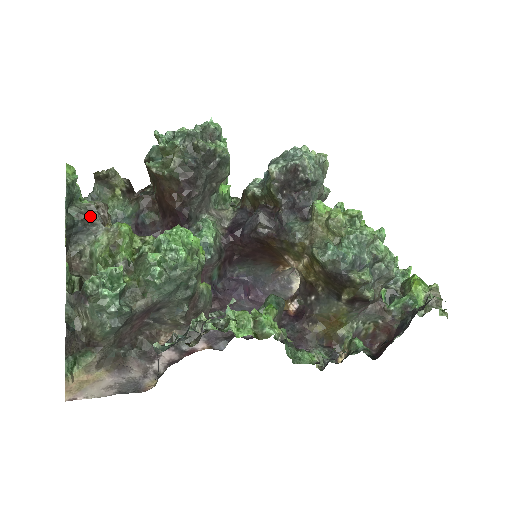
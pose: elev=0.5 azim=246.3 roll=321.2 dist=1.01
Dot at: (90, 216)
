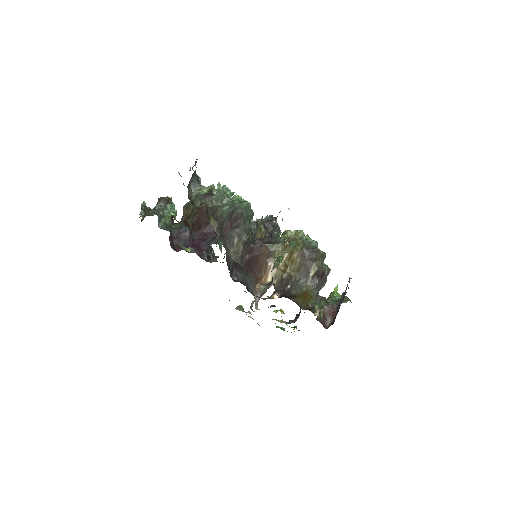
Dot at: (198, 178)
